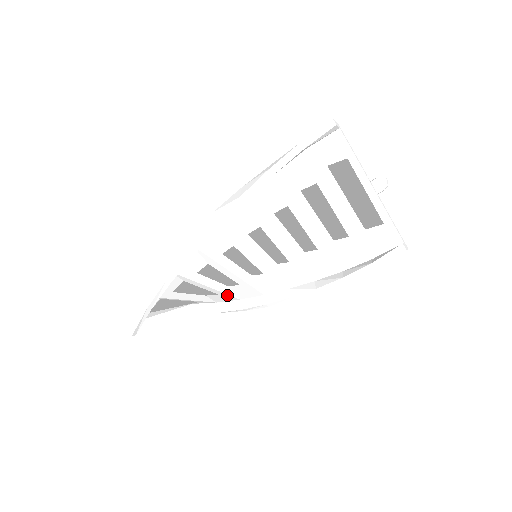
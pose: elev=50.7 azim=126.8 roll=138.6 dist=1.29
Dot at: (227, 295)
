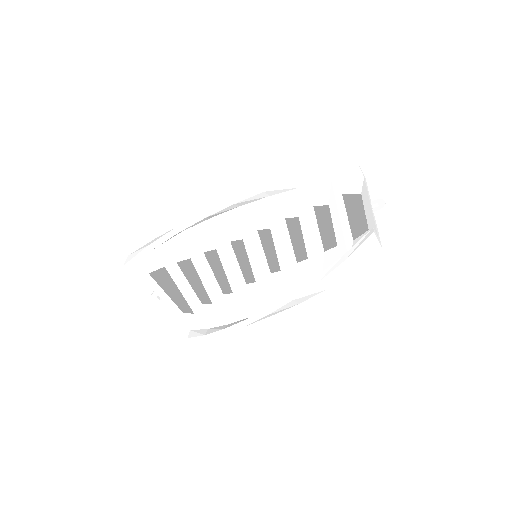
Dot at: (219, 308)
